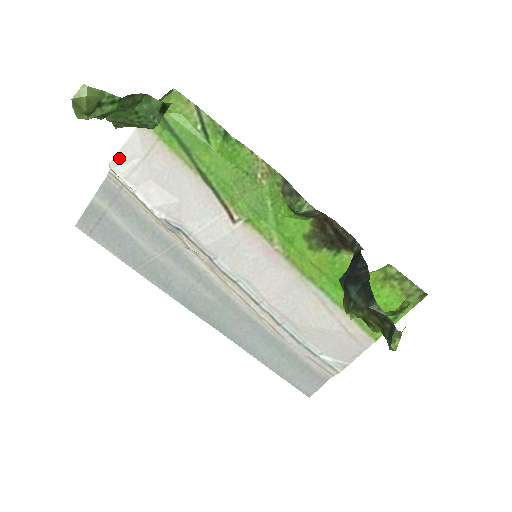
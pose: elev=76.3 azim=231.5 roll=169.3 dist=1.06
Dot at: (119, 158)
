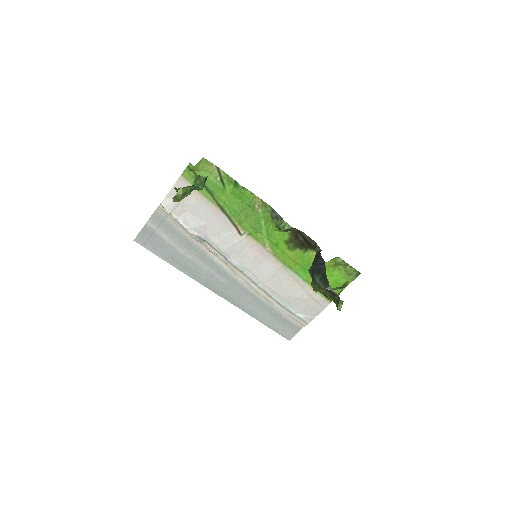
Dot at: (167, 199)
